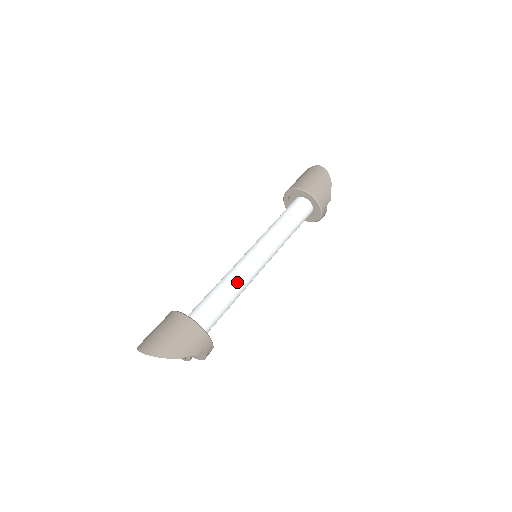
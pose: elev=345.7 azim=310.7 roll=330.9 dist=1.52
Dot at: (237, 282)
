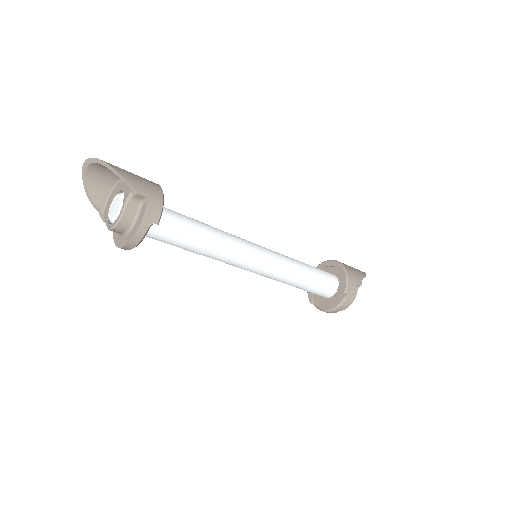
Dot at: (223, 232)
